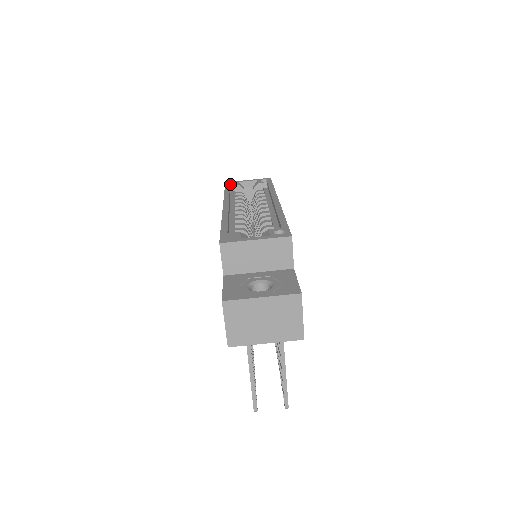
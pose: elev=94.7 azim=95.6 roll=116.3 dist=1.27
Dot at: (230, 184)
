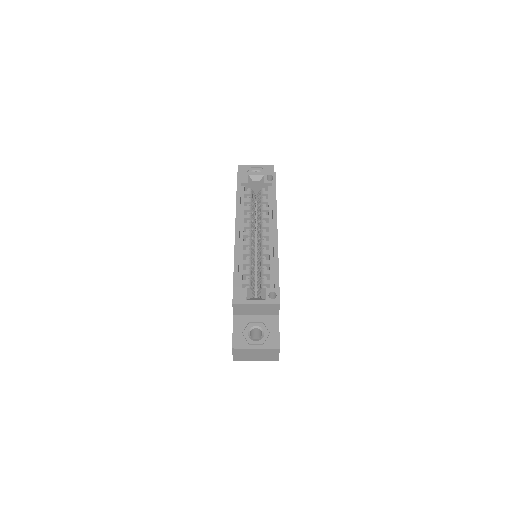
Dot at: (241, 179)
